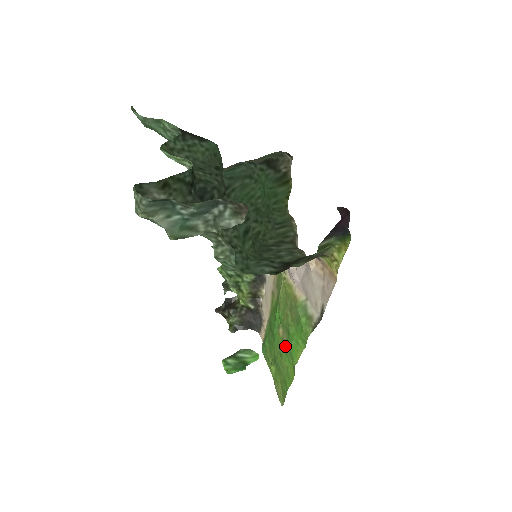
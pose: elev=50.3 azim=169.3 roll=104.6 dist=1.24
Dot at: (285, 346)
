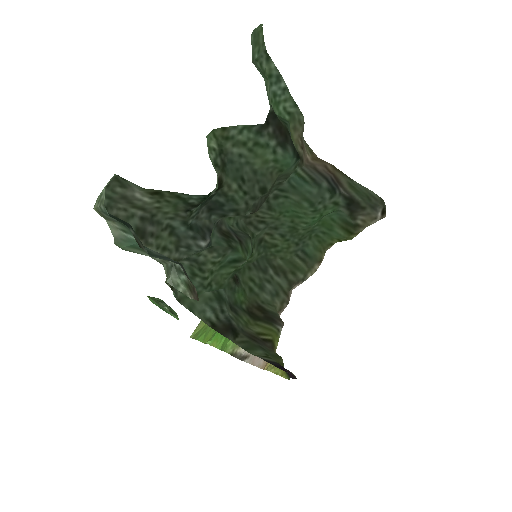
Dot at: occluded
